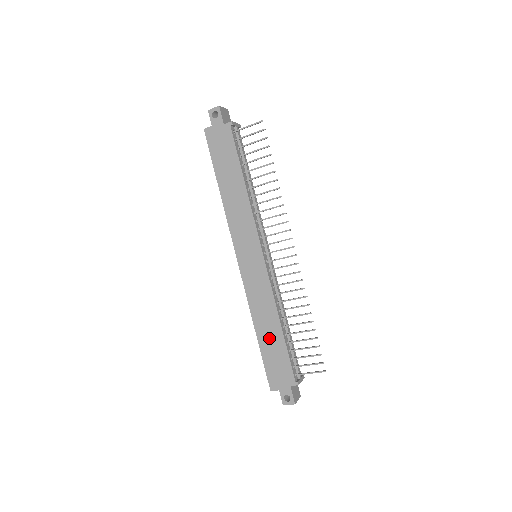
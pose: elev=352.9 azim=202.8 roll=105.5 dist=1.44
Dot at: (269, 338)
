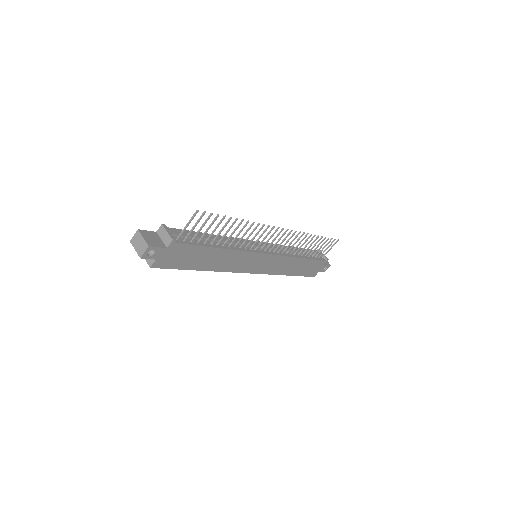
Dot at: (299, 268)
